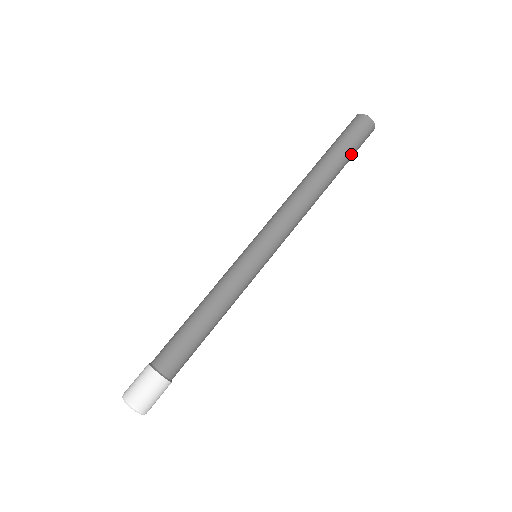
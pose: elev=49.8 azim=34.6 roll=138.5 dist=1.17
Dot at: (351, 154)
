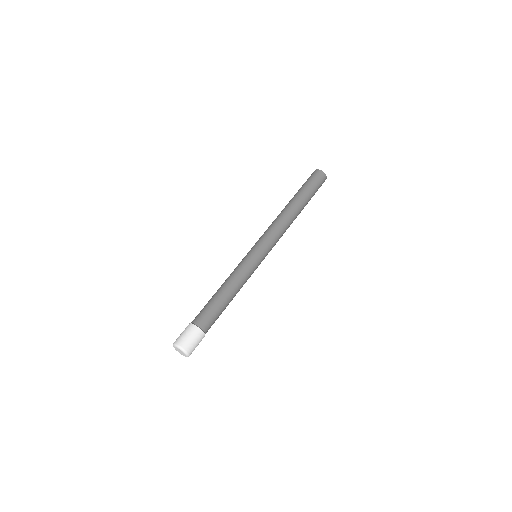
Dot at: (311, 190)
